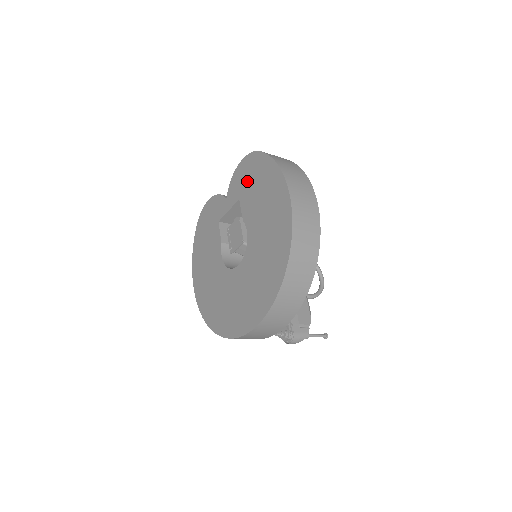
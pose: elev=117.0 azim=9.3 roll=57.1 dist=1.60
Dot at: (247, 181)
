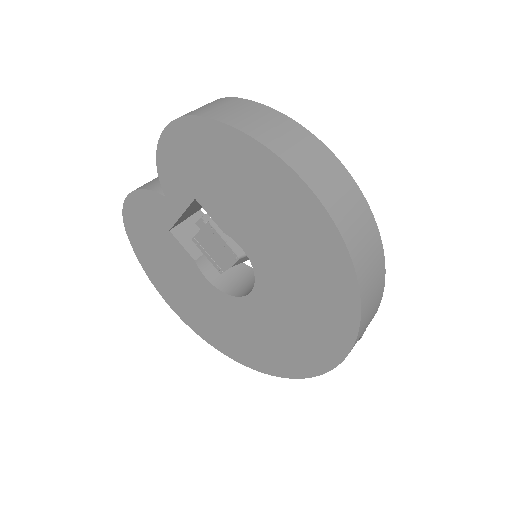
Dot at: (197, 170)
